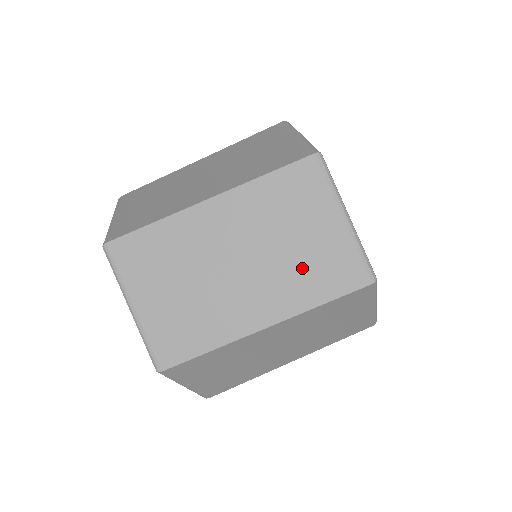
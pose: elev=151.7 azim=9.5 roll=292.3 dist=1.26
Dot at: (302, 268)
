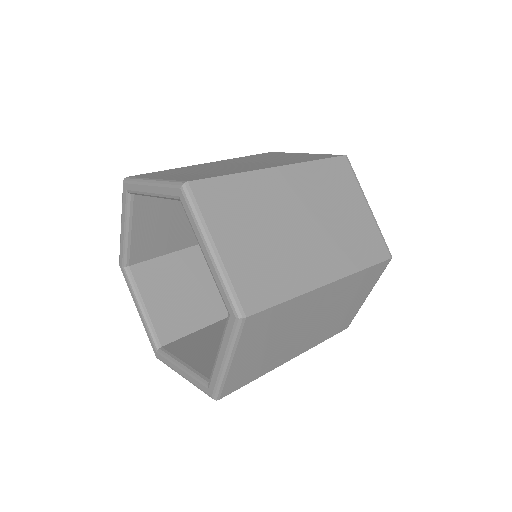
Dot at: (331, 324)
